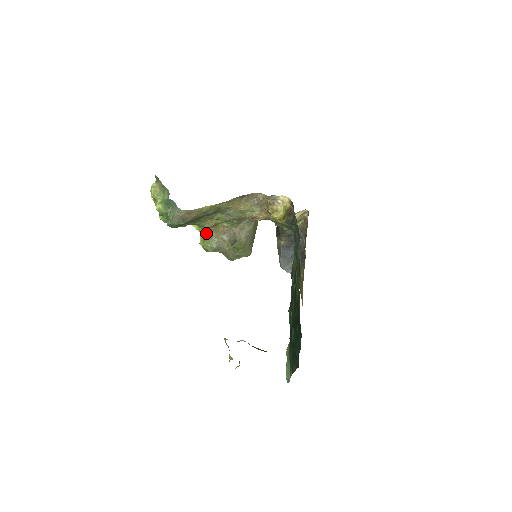
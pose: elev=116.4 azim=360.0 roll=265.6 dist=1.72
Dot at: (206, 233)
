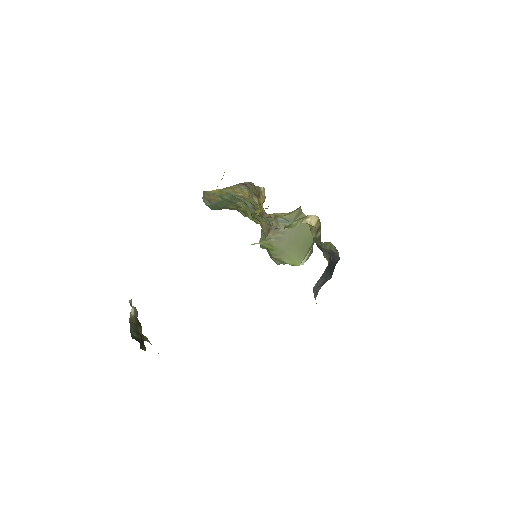
Dot at: occluded
